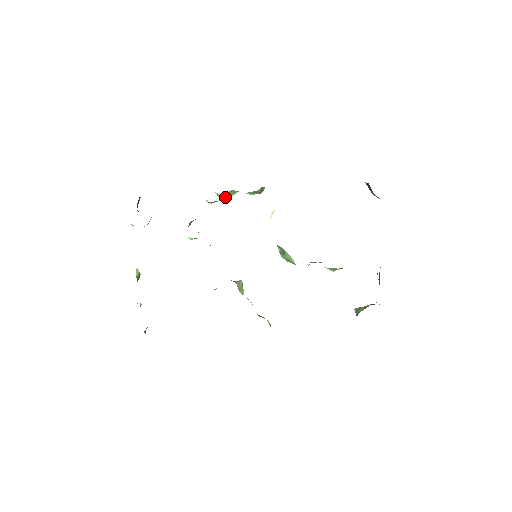
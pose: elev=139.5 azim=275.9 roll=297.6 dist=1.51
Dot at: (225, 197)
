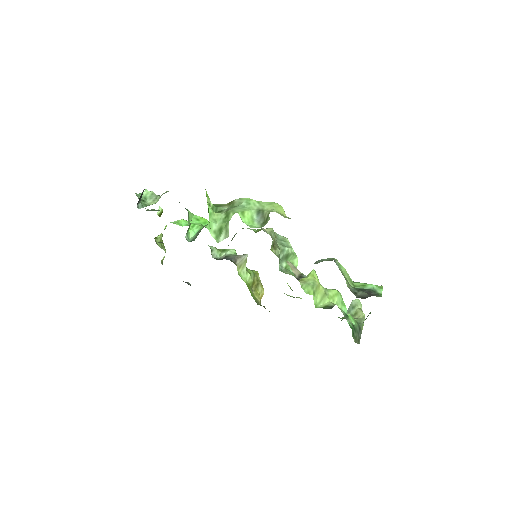
Dot at: (216, 234)
